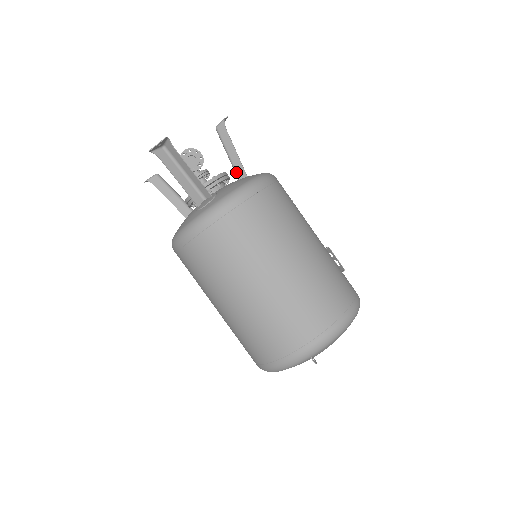
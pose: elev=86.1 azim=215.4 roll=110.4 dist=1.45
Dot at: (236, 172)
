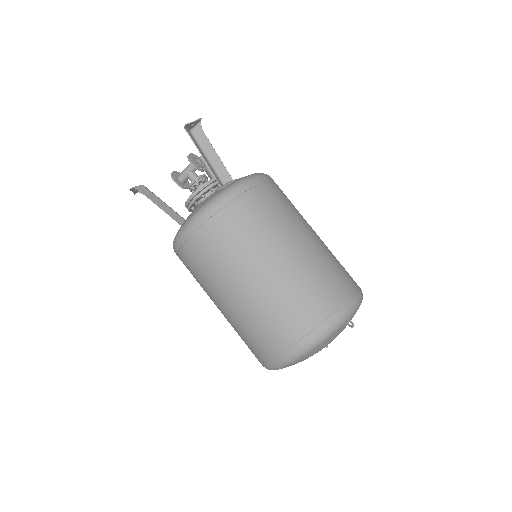
Dot at: occluded
